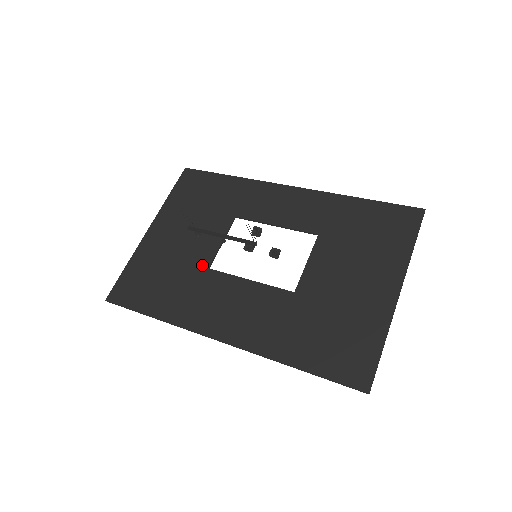
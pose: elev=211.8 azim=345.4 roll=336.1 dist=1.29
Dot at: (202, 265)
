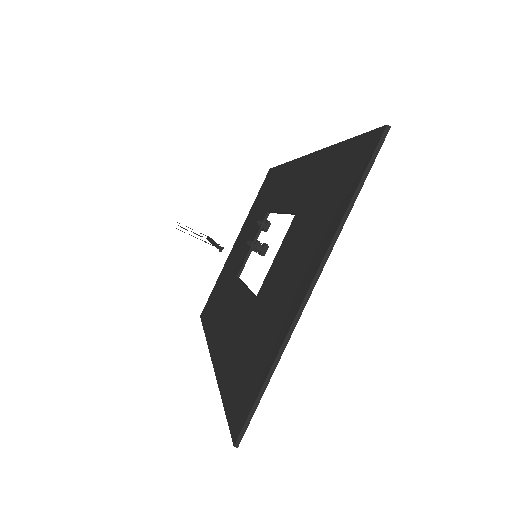
Dot at: (236, 274)
